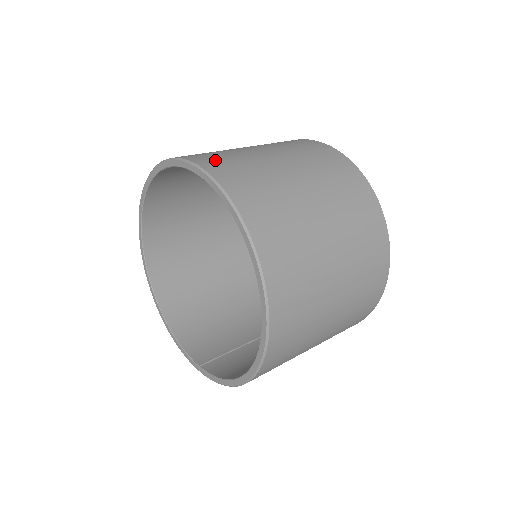
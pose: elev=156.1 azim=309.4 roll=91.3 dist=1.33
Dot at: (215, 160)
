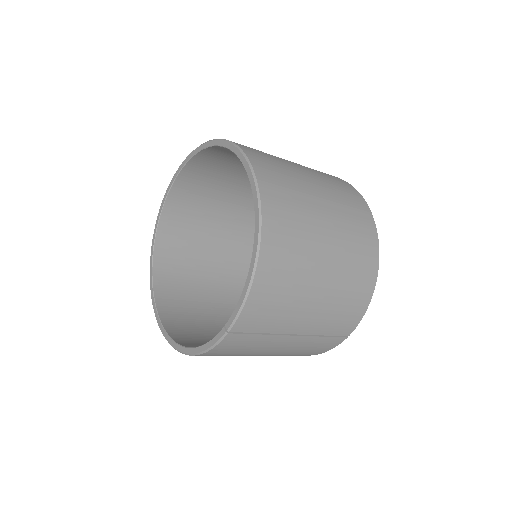
Dot at: occluded
